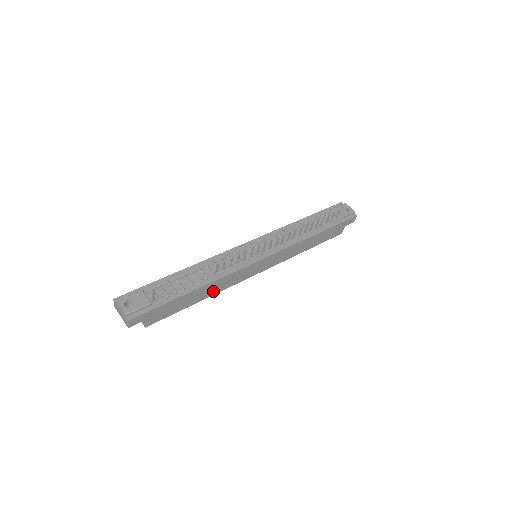
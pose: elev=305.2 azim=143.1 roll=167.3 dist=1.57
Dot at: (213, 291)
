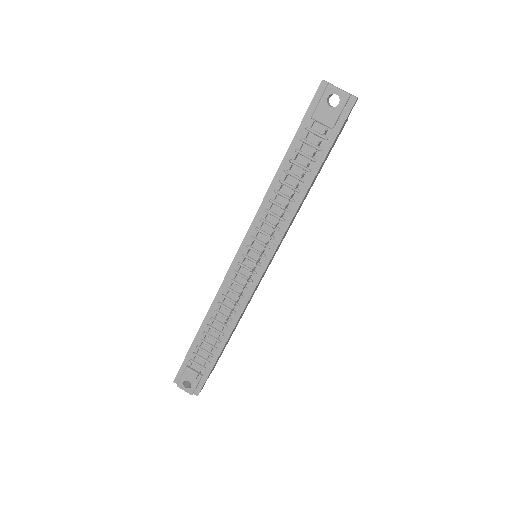
Dot at: occluded
